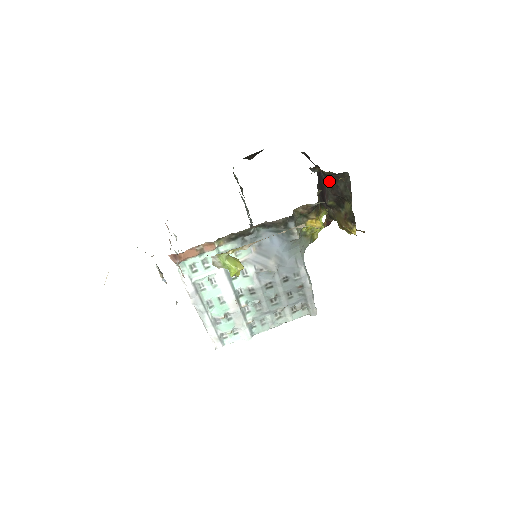
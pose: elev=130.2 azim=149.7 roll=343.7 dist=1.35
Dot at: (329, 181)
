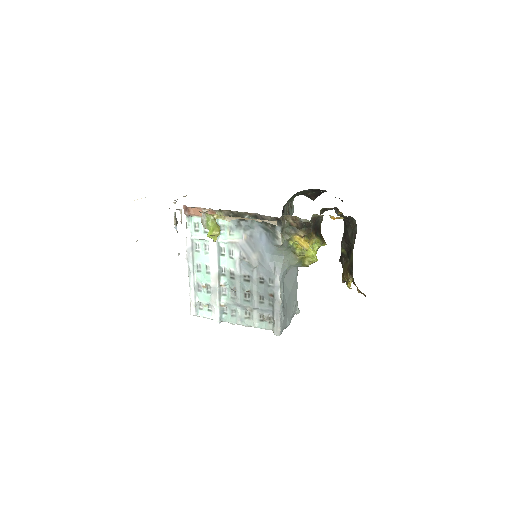
Dot at: (344, 226)
